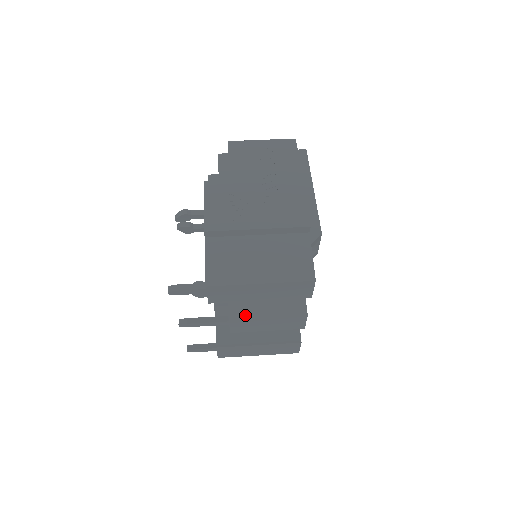
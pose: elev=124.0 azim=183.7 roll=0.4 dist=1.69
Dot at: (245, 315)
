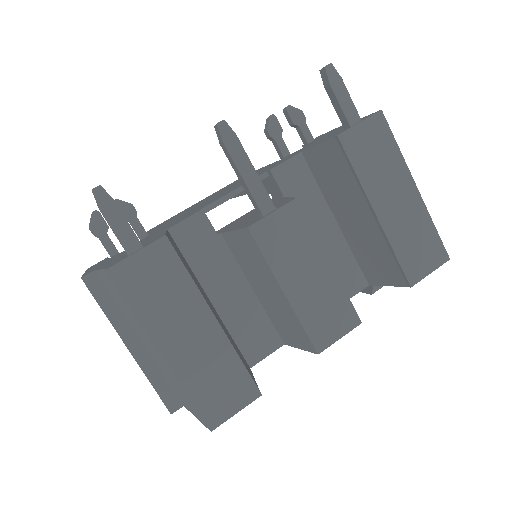
Dot at: (309, 224)
